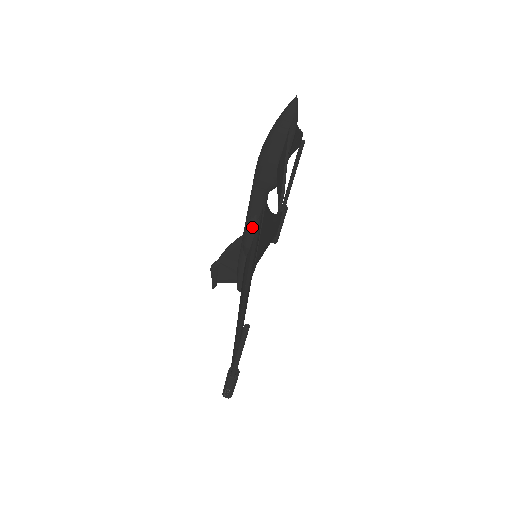
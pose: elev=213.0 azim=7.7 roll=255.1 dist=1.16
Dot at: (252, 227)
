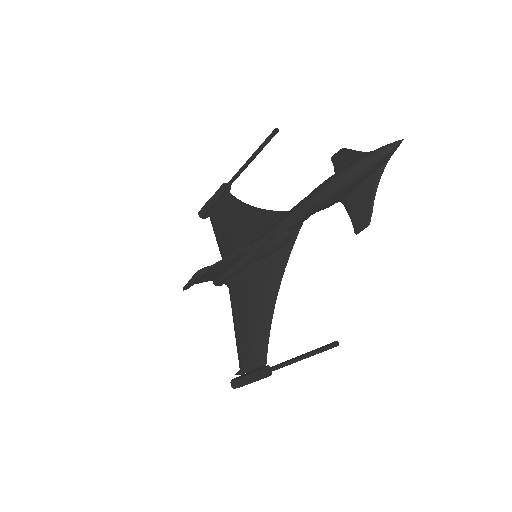
Dot at: (286, 241)
